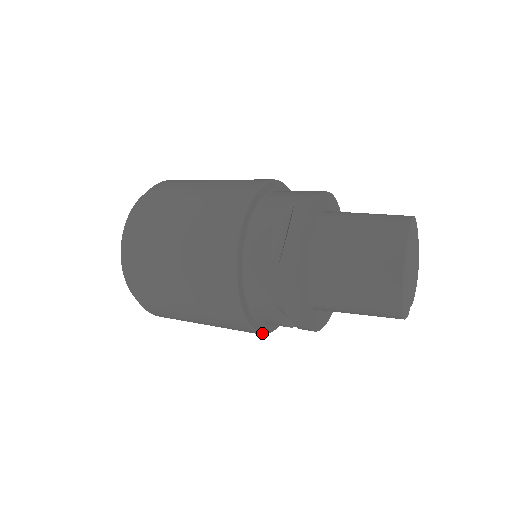
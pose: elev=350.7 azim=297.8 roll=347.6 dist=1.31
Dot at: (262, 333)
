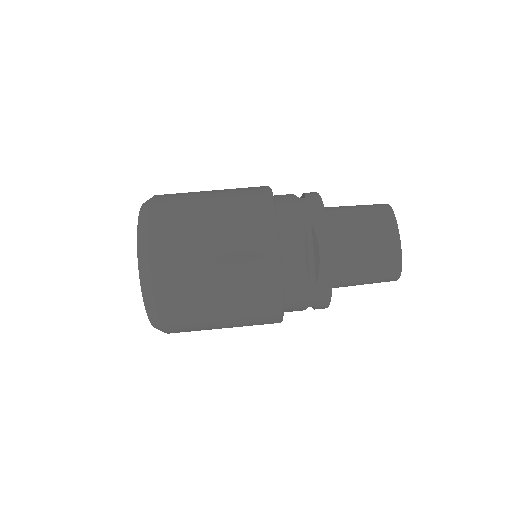
Dot at: occluded
